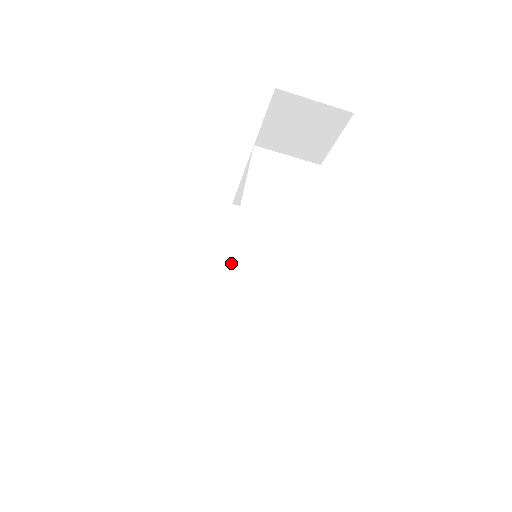
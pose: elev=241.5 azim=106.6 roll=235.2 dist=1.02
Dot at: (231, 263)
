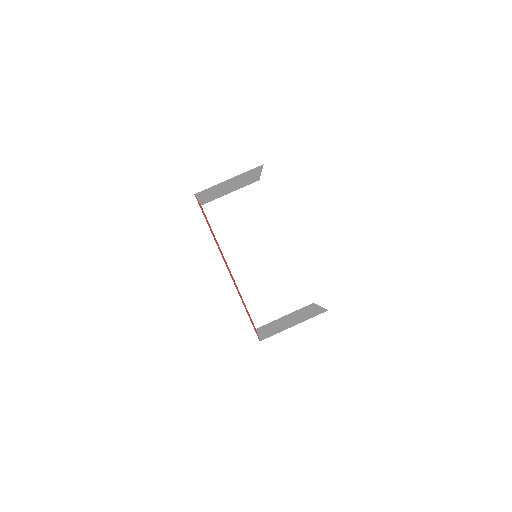
Dot at: (251, 311)
